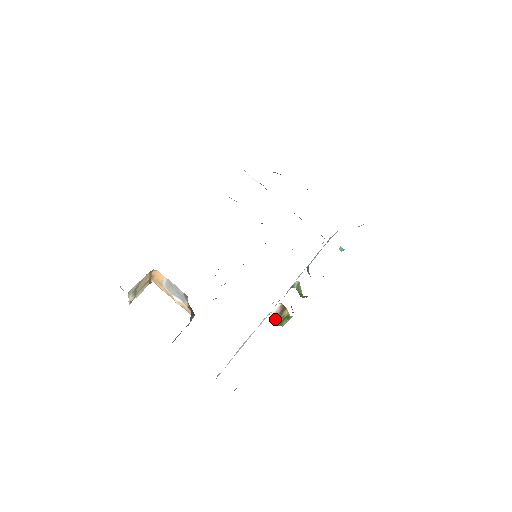
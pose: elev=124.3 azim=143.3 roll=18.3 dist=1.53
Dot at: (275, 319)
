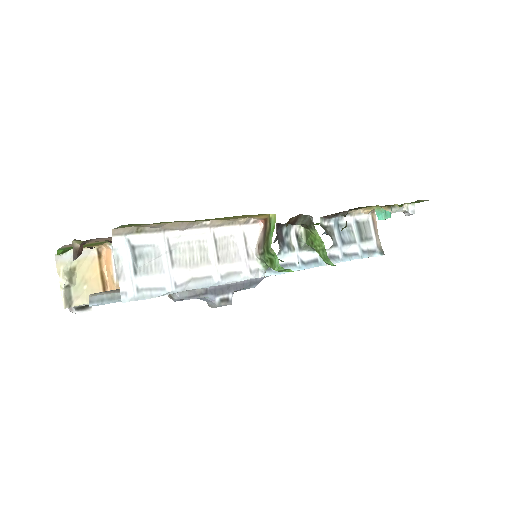
Dot at: (263, 256)
